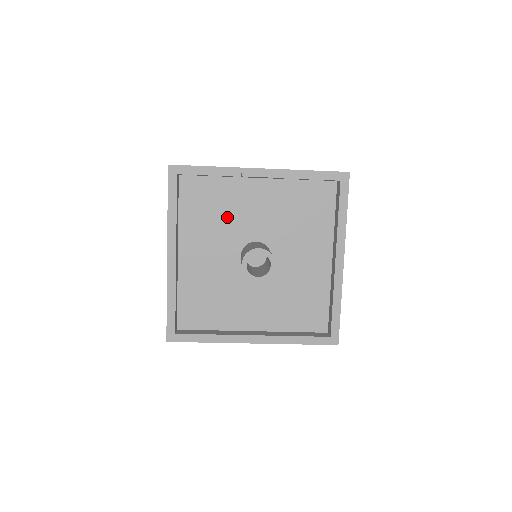
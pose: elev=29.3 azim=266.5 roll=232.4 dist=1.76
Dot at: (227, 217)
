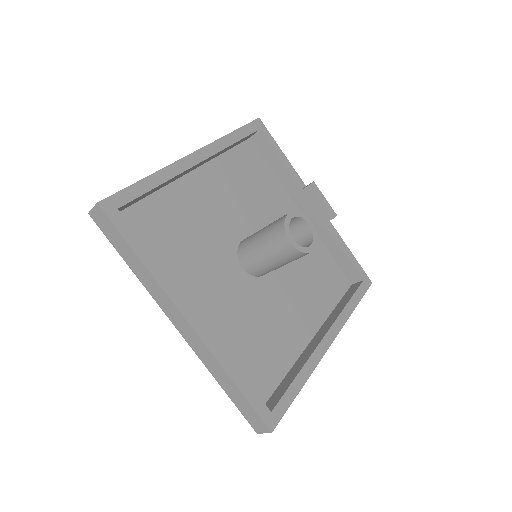
Dot at: (258, 203)
